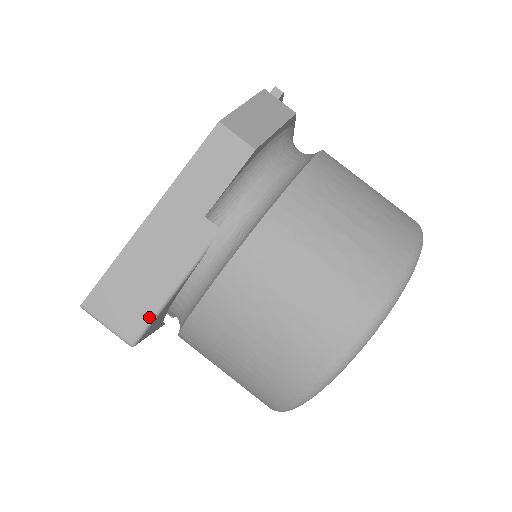
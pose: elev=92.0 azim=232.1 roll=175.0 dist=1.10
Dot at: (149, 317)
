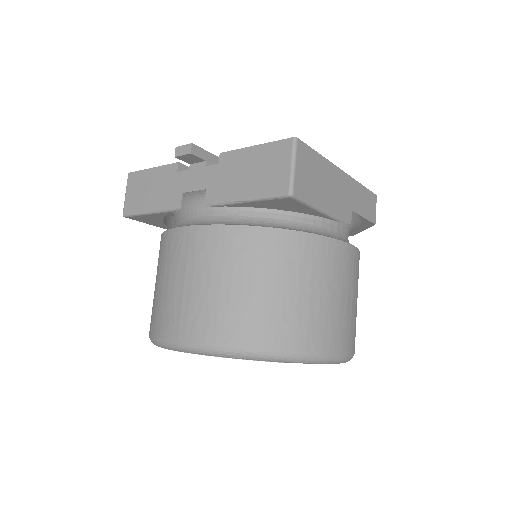
Dot at: (309, 200)
